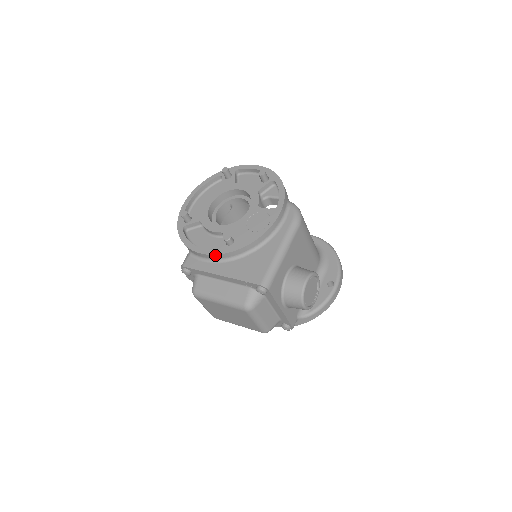
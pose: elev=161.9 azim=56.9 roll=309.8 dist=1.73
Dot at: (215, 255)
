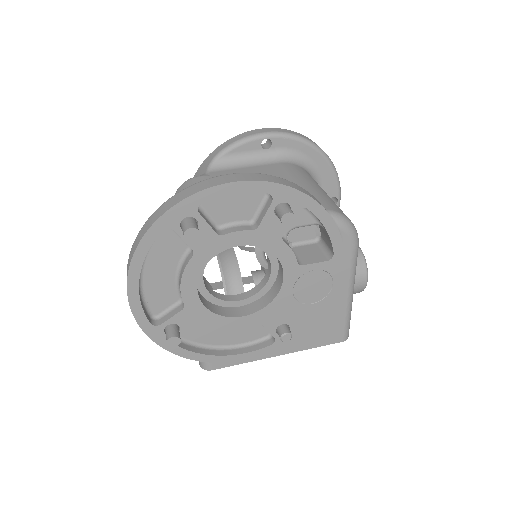
Dot at: (269, 352)
